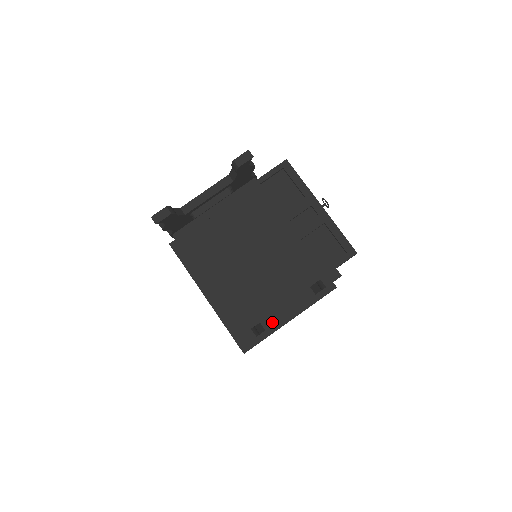
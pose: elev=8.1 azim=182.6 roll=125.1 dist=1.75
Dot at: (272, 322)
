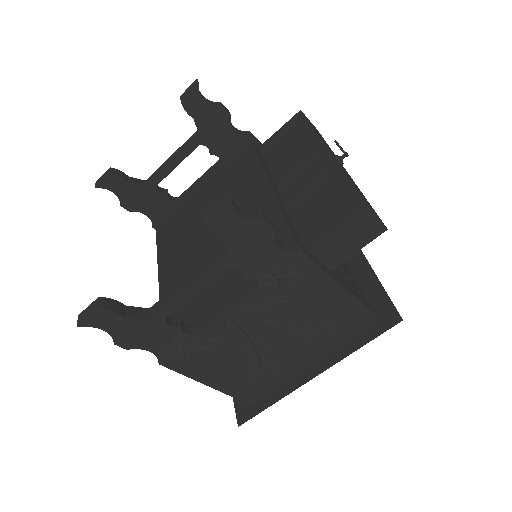
Dot at: (162, 306)
